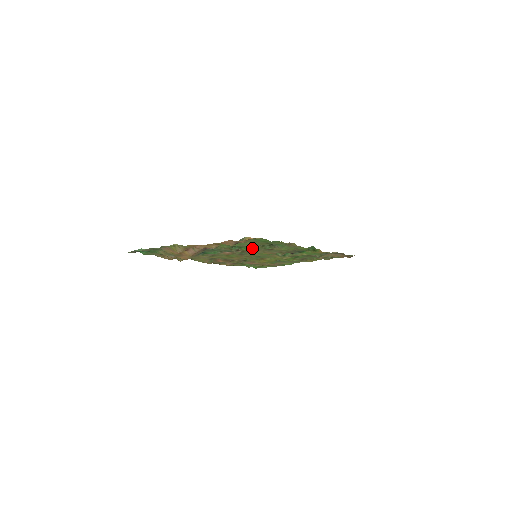
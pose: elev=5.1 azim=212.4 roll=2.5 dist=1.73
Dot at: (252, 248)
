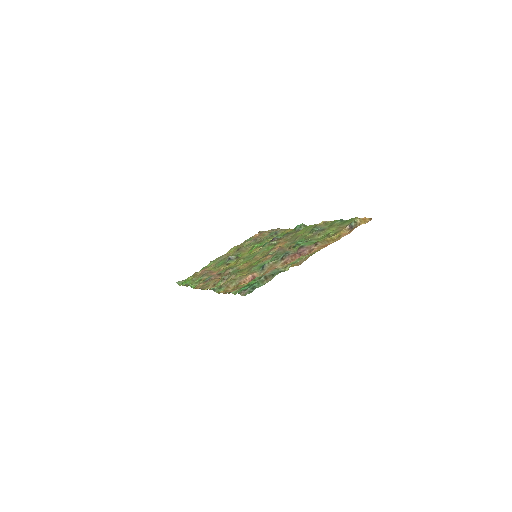
Dot at: (302, 239)
